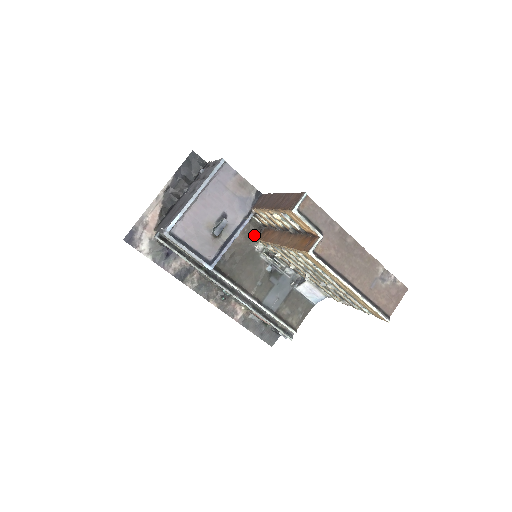
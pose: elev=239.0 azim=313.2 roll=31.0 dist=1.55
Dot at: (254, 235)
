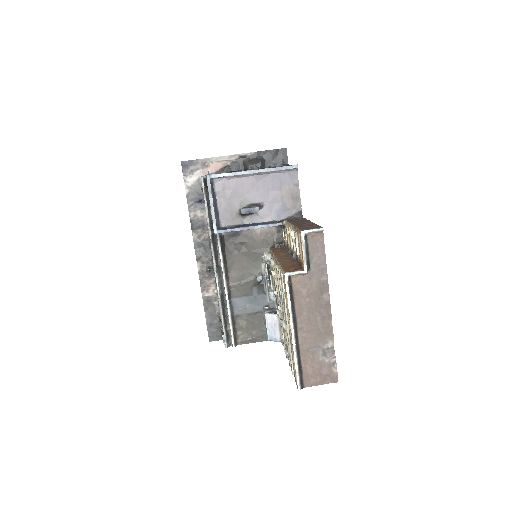
Dot at: (272, 244)
